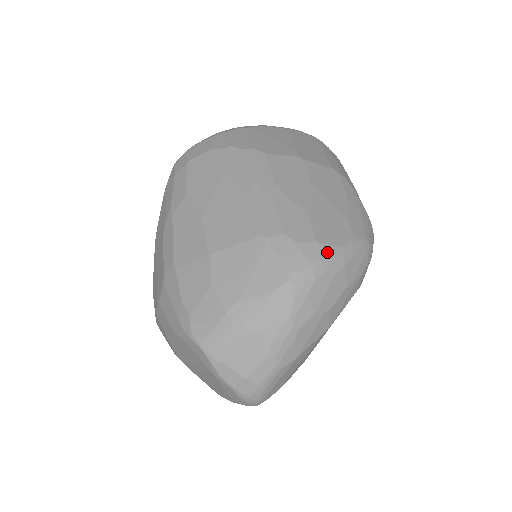
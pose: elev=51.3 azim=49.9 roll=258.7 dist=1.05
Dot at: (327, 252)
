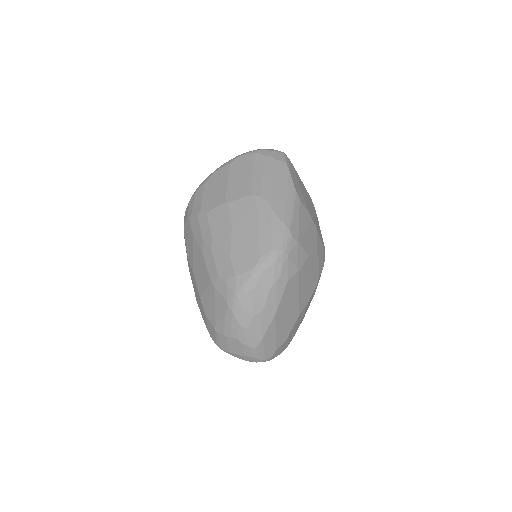
Dot at: (242, 280)
